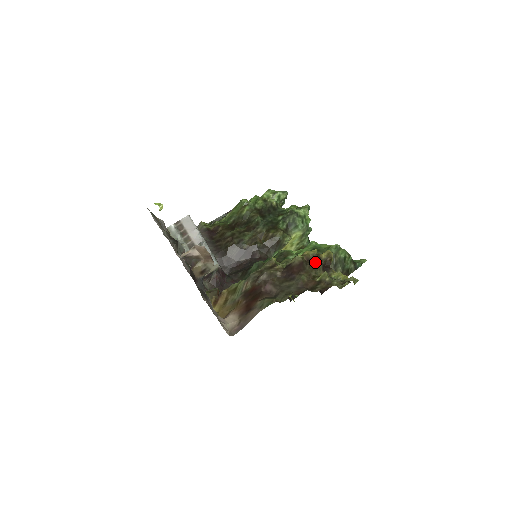
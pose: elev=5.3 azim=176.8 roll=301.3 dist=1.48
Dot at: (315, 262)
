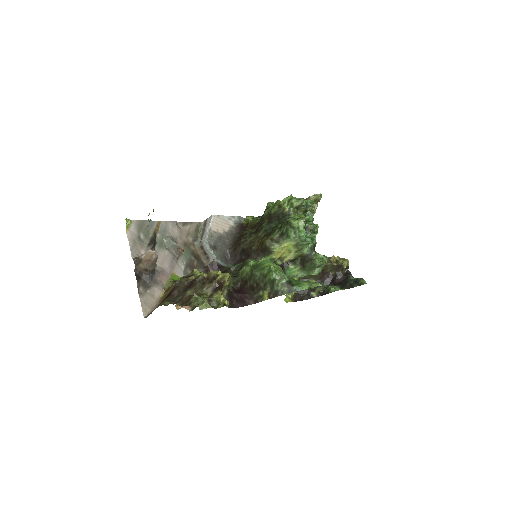
Dot at: (209, 281)
